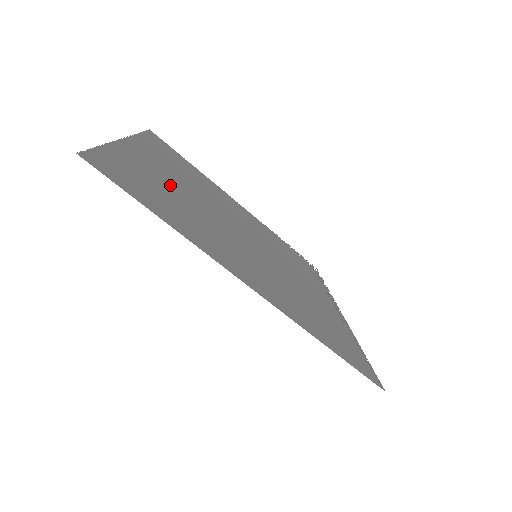
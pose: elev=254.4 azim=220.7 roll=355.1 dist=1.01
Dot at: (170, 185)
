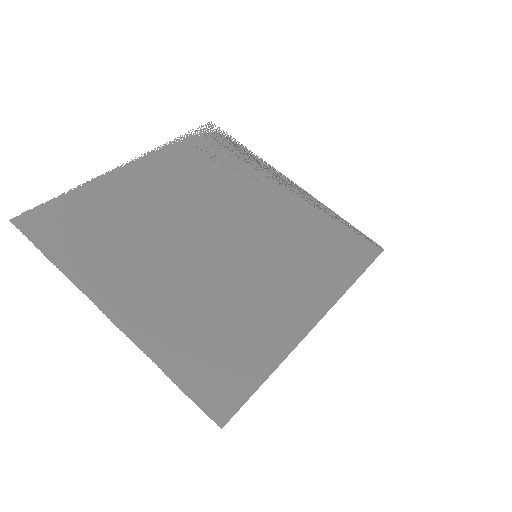
Dot at: (183, 305)
